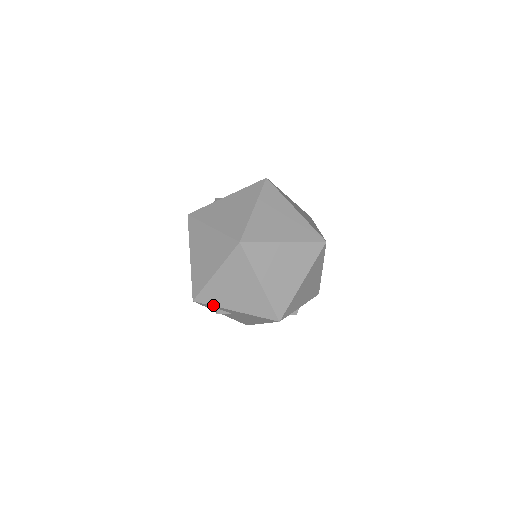
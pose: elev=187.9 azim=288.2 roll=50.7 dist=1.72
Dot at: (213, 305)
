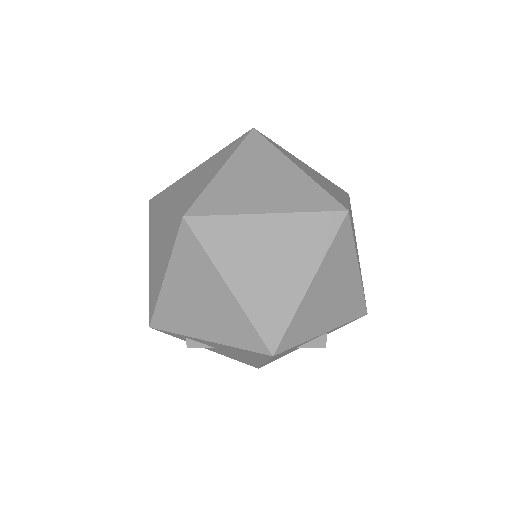
Dot at: (175, 332)
